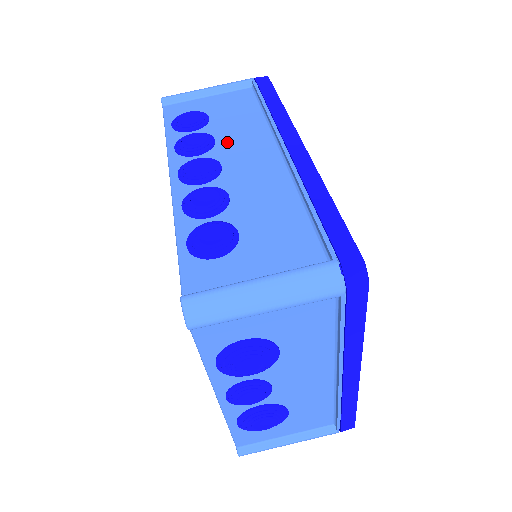
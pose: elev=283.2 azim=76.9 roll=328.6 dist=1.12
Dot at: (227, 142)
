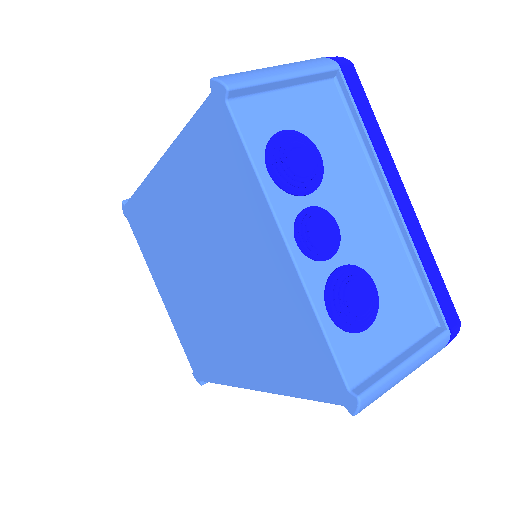
Dot at: occluded
